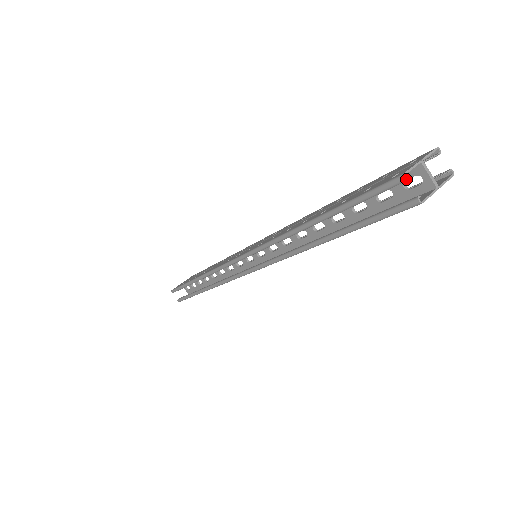
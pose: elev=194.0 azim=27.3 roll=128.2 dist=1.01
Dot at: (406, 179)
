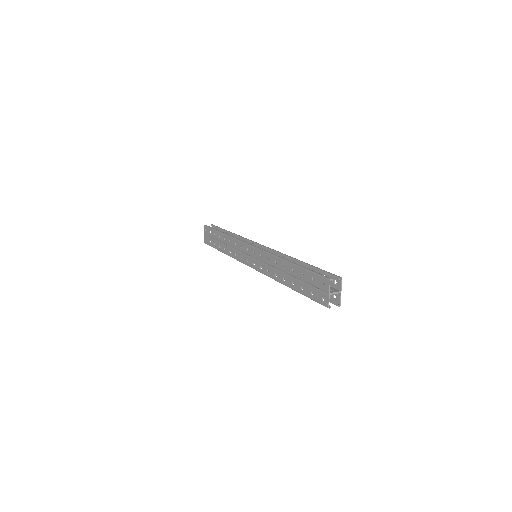
Dot at: occluded
